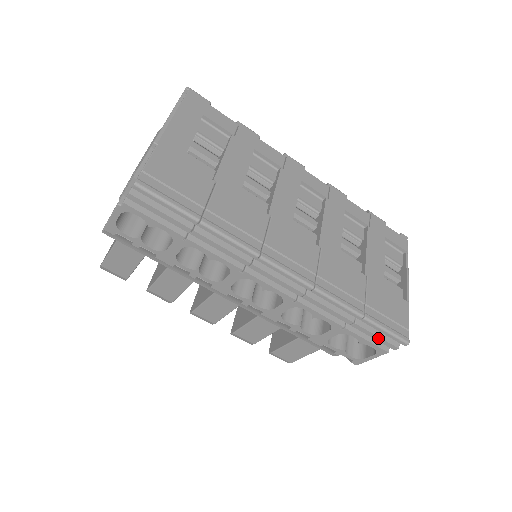
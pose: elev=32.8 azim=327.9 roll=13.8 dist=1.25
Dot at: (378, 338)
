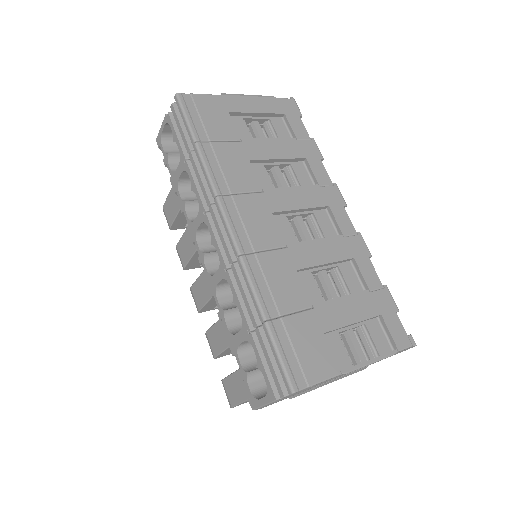
Dot at: (271, 365)
